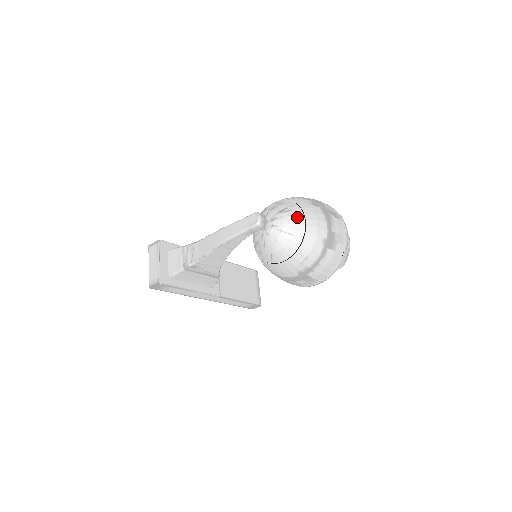
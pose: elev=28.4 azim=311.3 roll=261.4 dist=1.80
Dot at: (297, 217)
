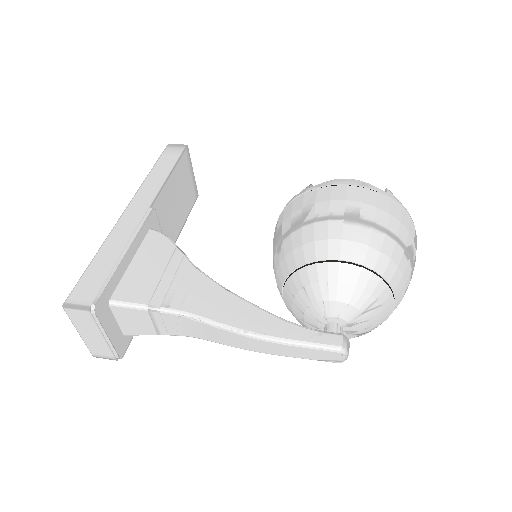
Dot at: (386, 311)
